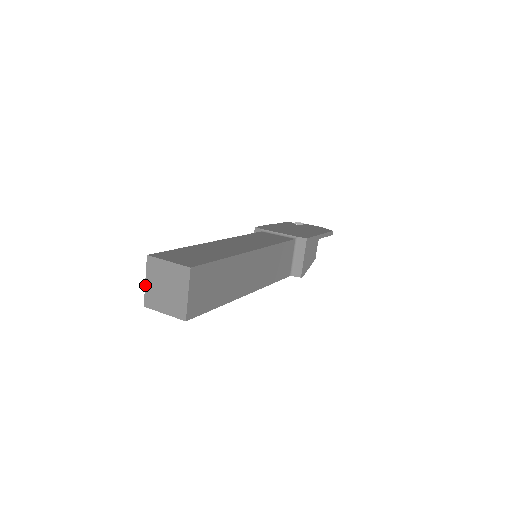
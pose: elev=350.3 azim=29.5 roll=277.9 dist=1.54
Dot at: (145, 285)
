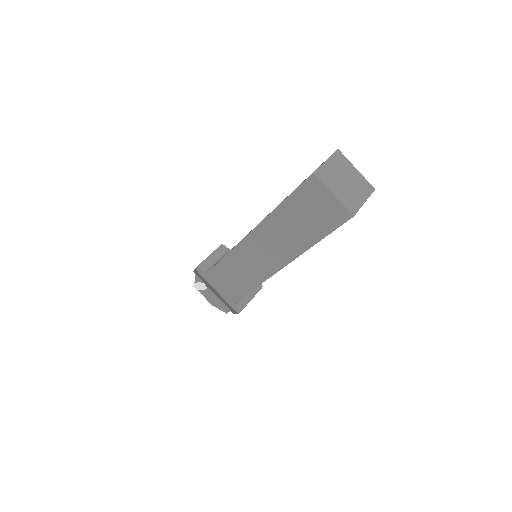
Dot at: (324, 162)
